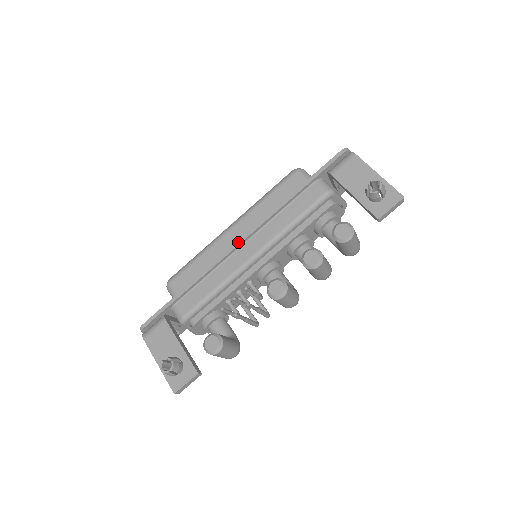
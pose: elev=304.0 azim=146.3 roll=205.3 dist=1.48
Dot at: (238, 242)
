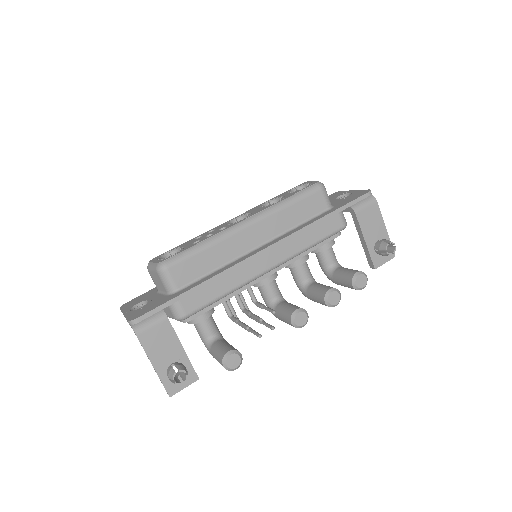
Dot at: (262, 252)
